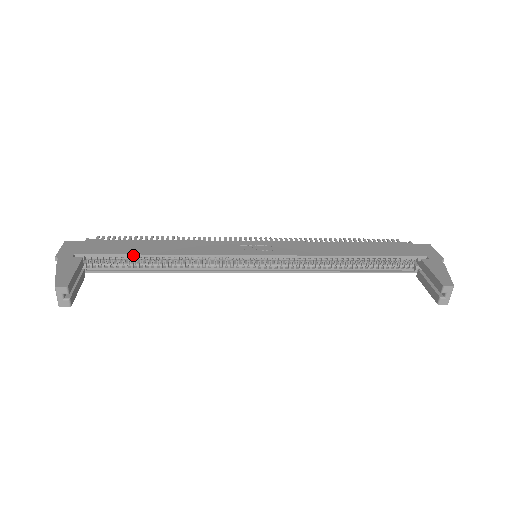
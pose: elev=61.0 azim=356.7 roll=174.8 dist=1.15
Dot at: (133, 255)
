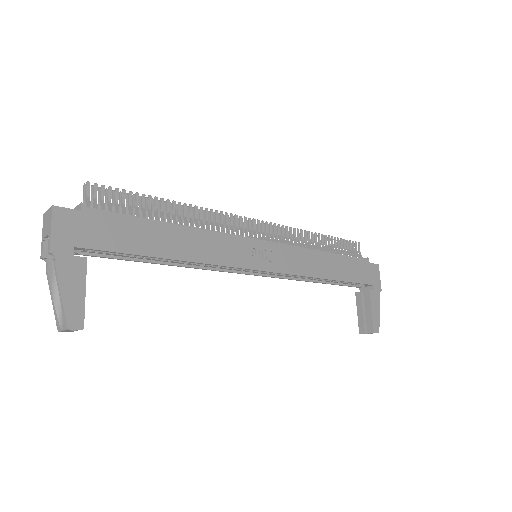
Dot at: (146, 256)
